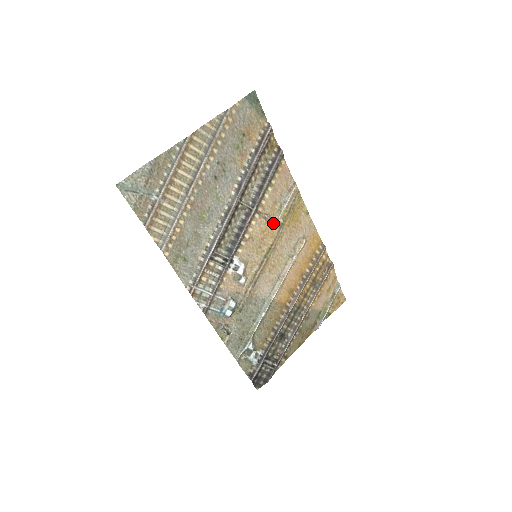
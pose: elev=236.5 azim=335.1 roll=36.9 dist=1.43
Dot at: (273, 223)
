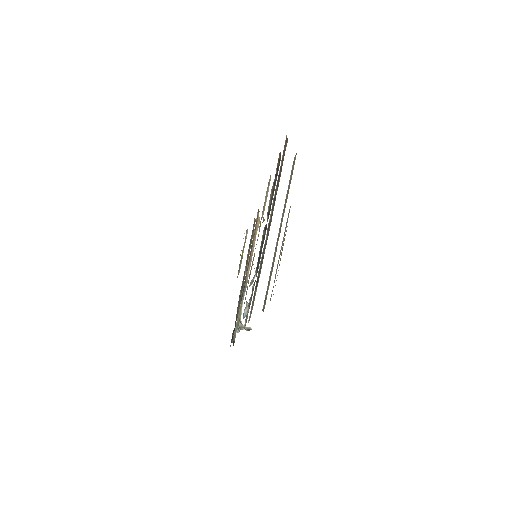
Dot at: occluded
